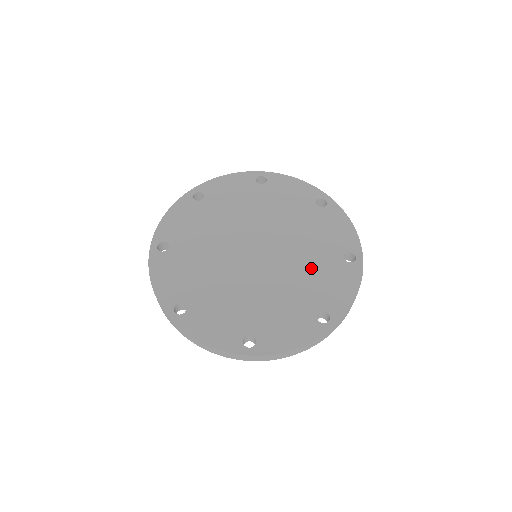
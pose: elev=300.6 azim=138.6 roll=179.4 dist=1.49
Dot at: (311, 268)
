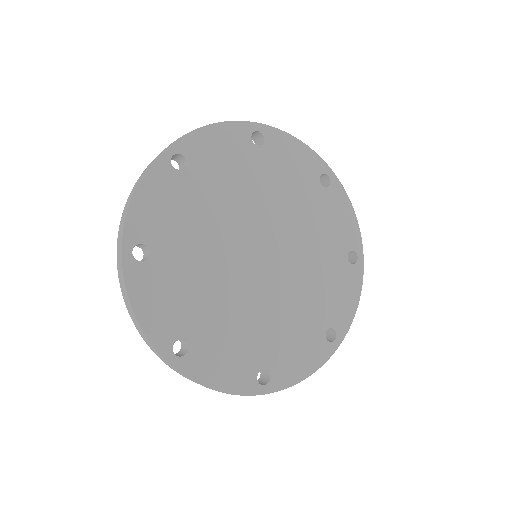
Dot at: (293, 317)
